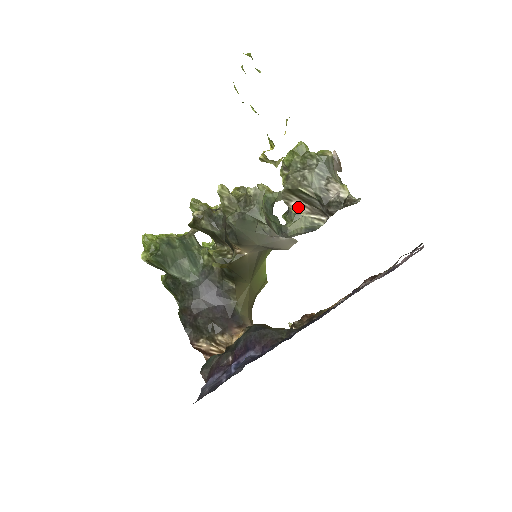
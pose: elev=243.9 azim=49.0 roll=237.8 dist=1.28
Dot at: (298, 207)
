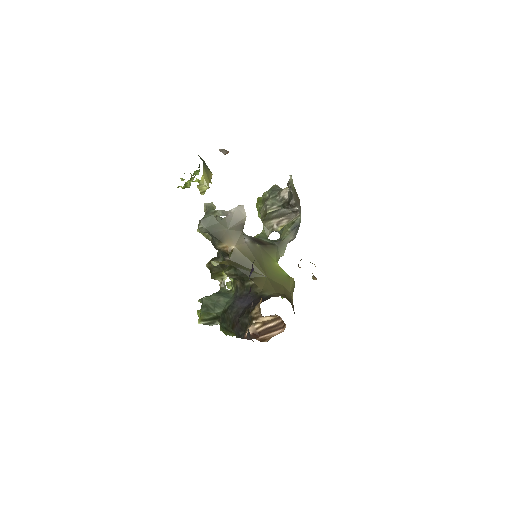
Dot at: (279, 224)
